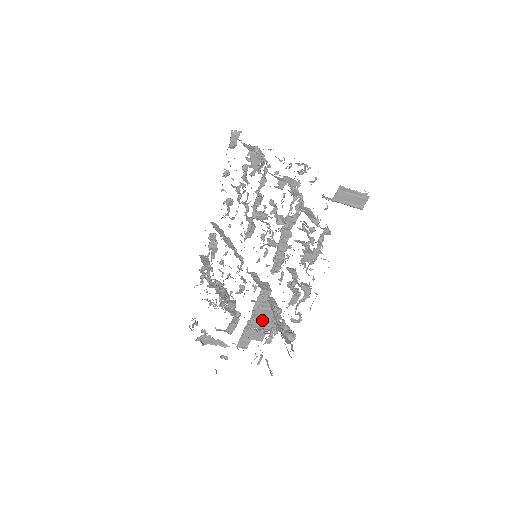
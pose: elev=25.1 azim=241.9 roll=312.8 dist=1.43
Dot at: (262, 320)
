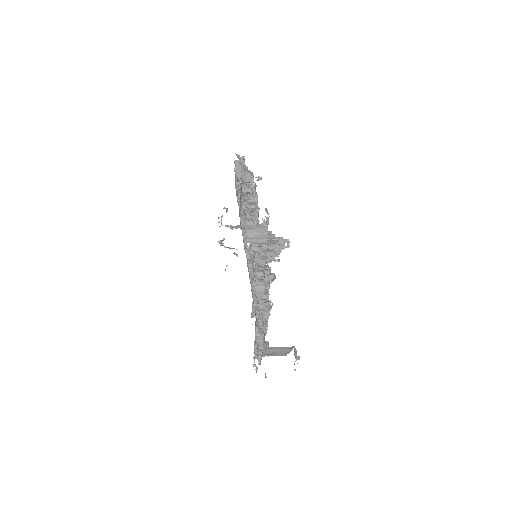
Dot at: occluded
